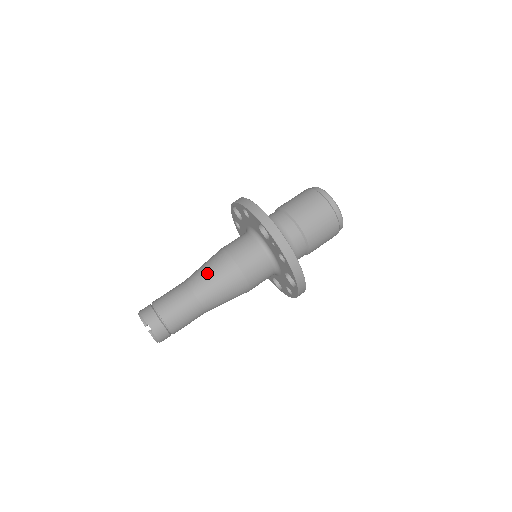
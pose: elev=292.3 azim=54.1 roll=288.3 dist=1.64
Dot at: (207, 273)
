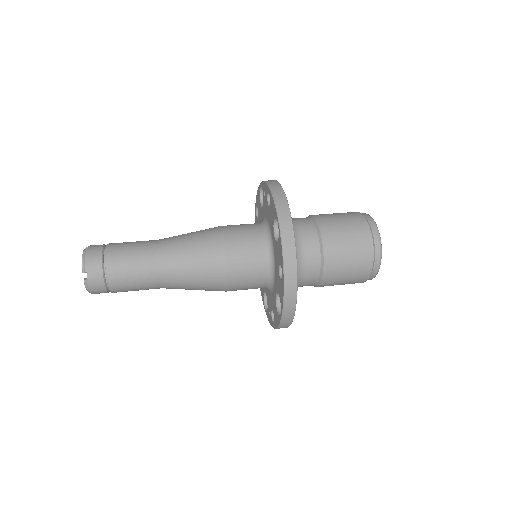
Dot at: occluded
